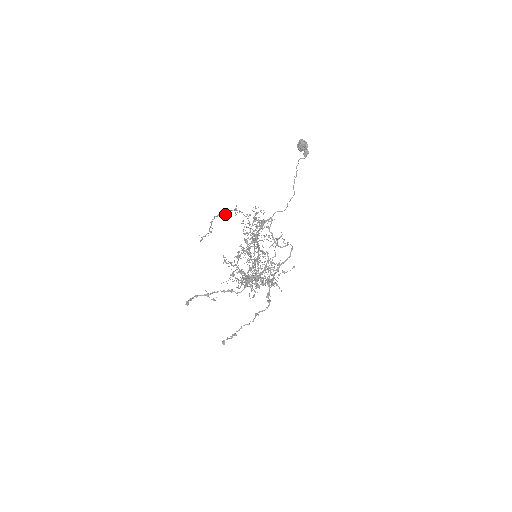
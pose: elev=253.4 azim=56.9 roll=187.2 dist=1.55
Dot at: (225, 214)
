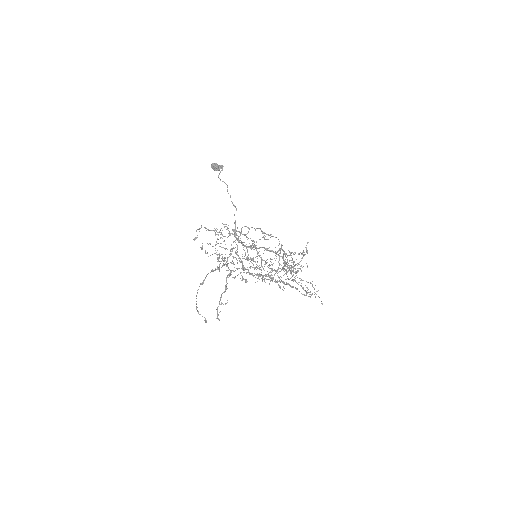
Dot at: occluded
